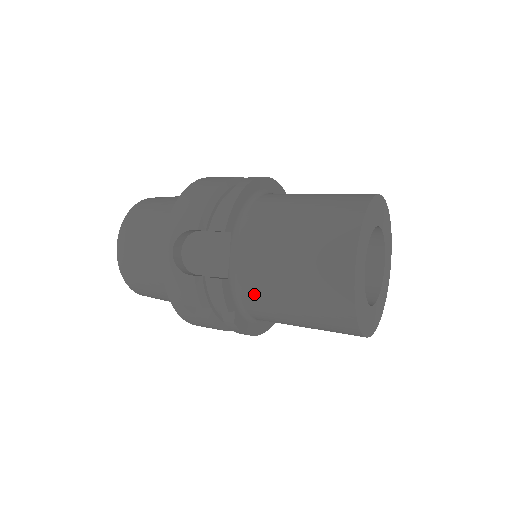
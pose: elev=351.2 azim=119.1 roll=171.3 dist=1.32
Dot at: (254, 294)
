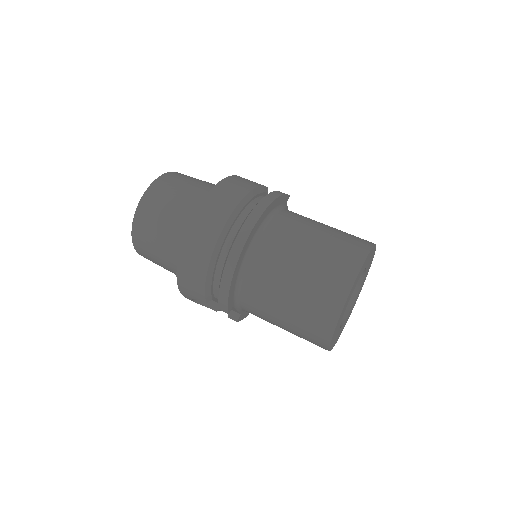
Dot at: occluded
